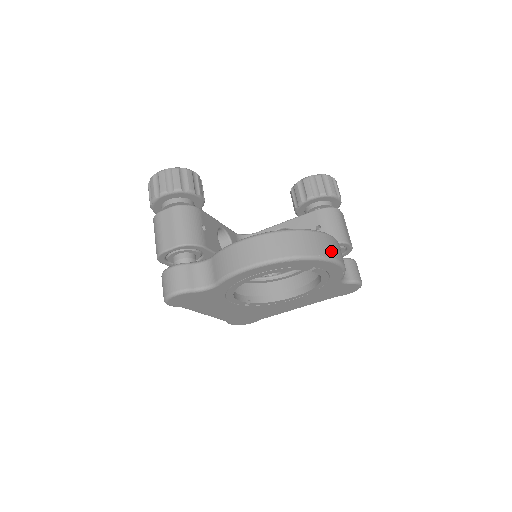
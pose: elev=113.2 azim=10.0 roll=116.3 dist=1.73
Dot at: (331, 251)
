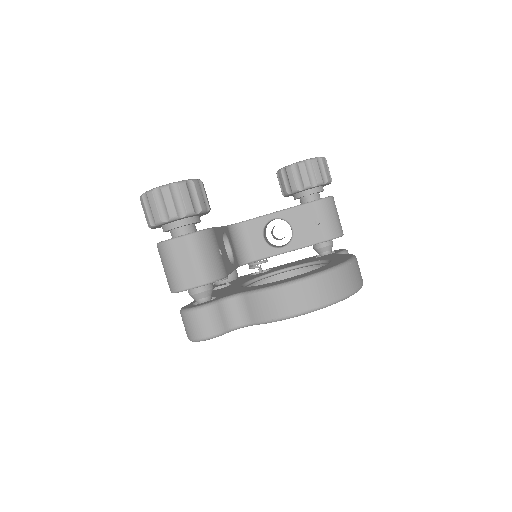
Dot at: (360, 278)
